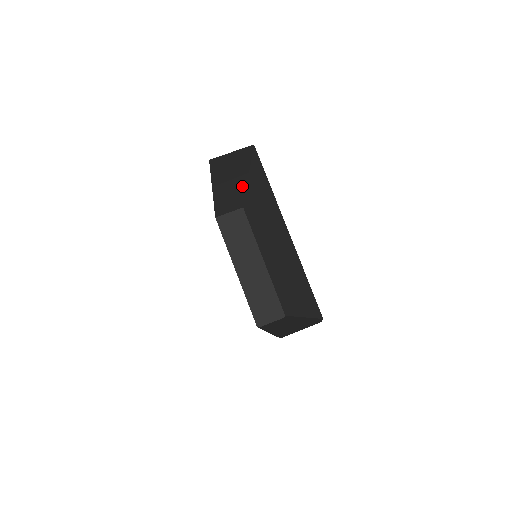
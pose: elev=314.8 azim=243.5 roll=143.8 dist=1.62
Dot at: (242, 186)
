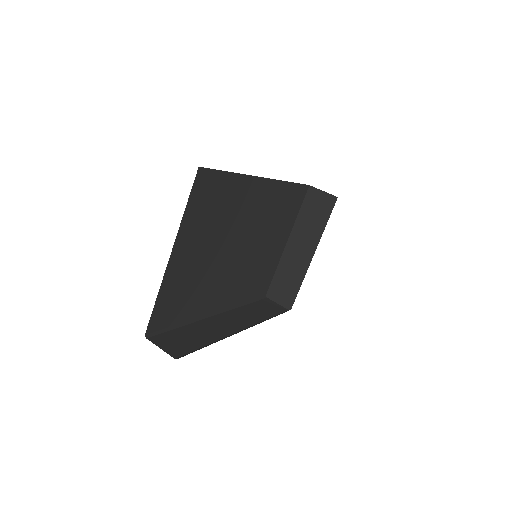
Dot at: occluded
